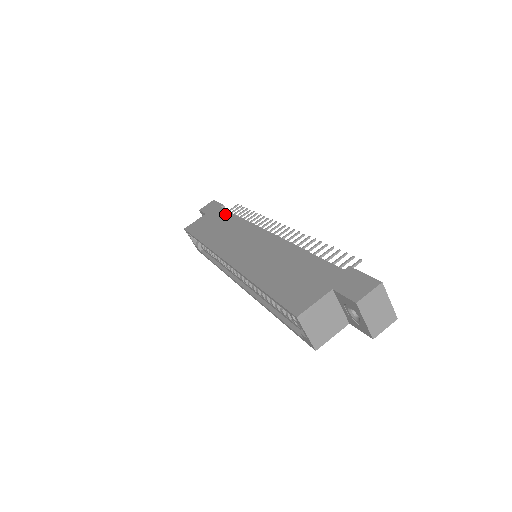
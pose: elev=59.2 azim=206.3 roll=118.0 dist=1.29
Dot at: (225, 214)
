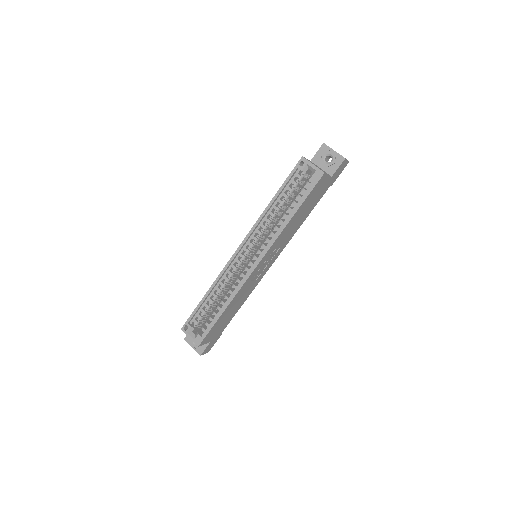
Dot at: occluded
